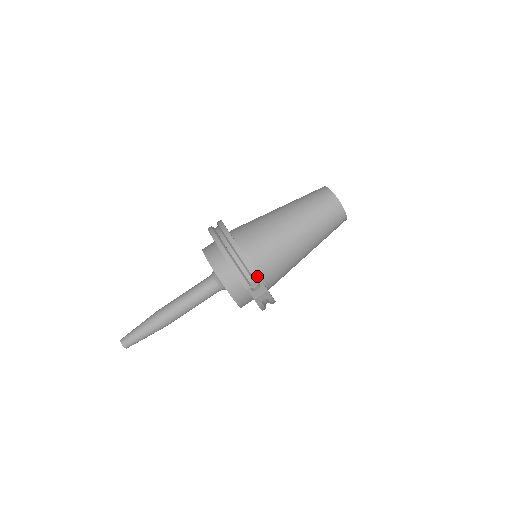
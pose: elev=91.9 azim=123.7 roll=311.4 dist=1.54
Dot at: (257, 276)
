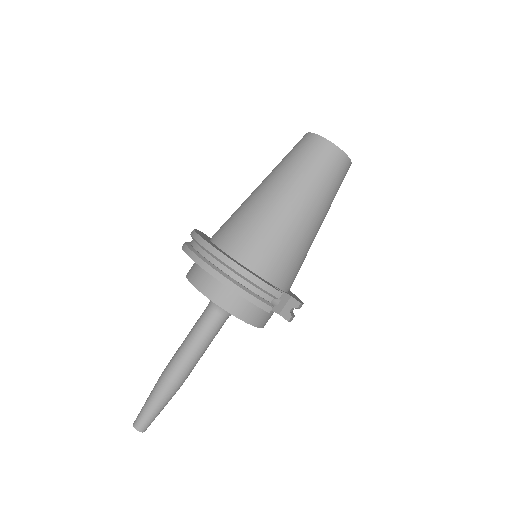
Dot at: (276, 291)
